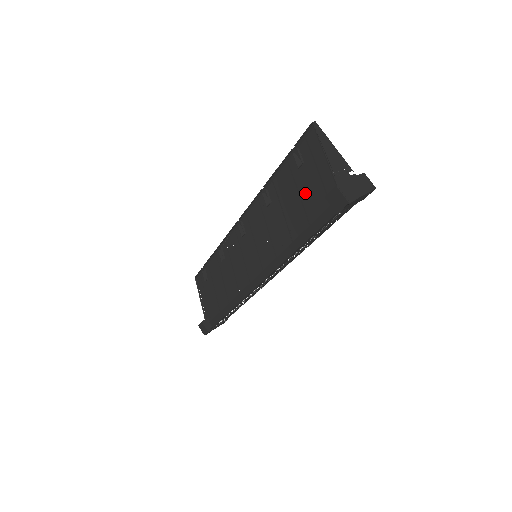
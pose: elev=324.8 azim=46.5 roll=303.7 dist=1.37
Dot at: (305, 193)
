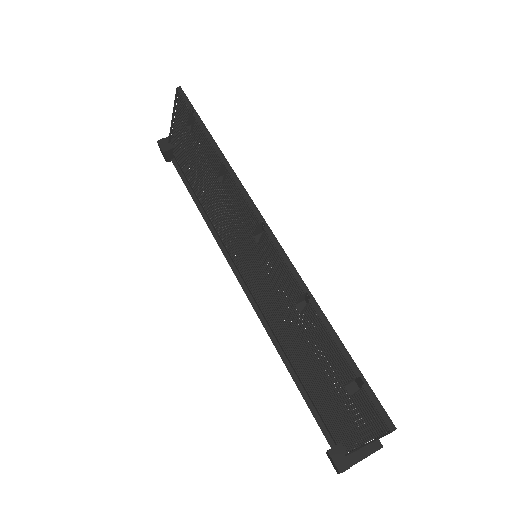
Dot at: (329, 390)
